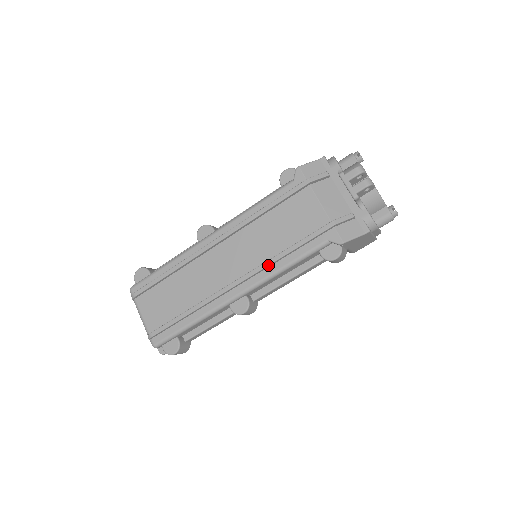
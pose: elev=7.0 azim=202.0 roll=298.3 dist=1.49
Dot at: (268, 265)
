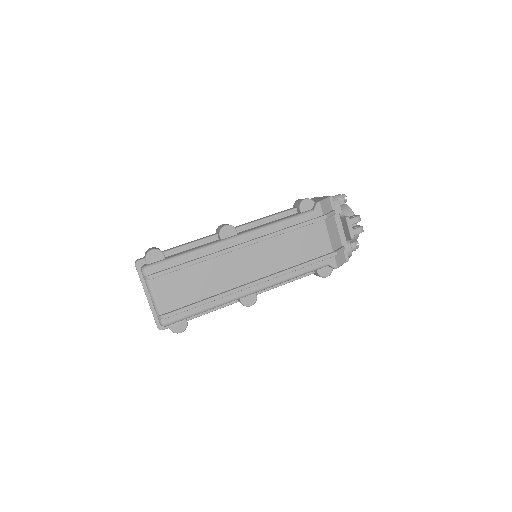
Dot at: (284, 274)
